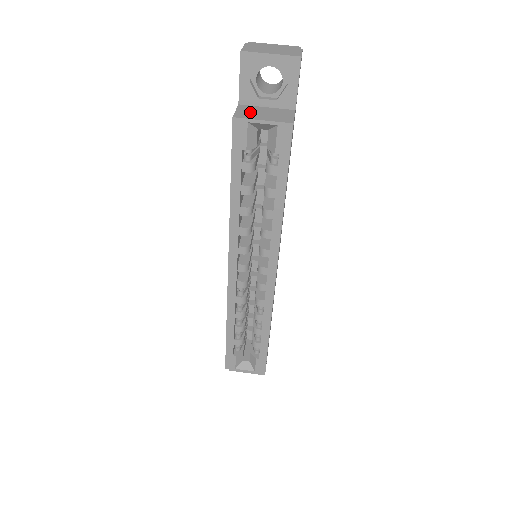
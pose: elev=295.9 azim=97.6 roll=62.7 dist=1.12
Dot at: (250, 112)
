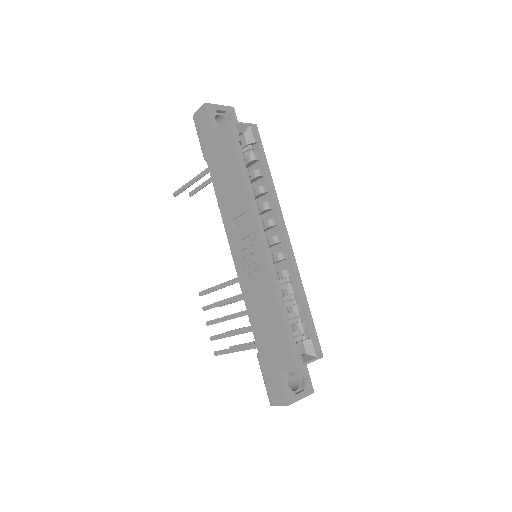
Dot at: occluded
